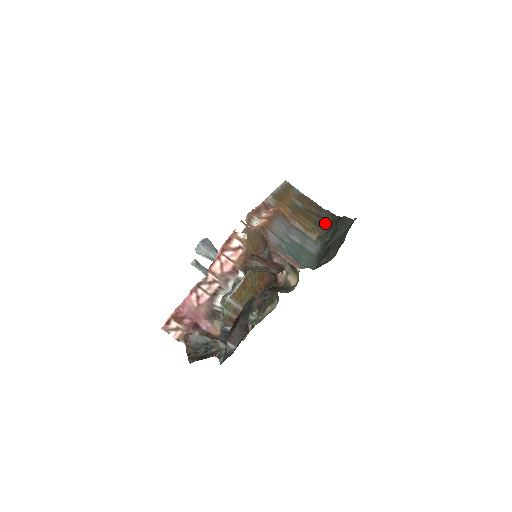
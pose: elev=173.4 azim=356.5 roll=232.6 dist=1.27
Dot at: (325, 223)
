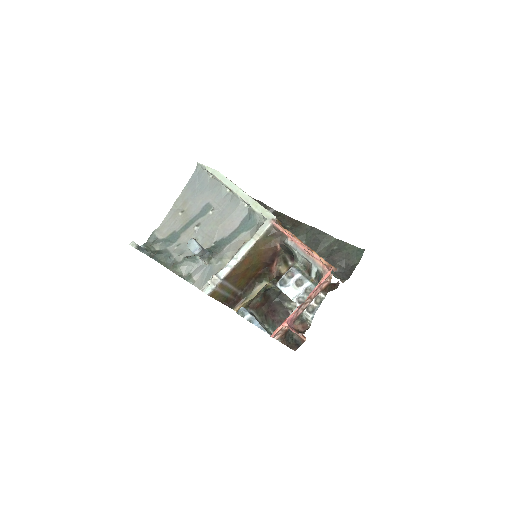
Dot at: (280, 221)
